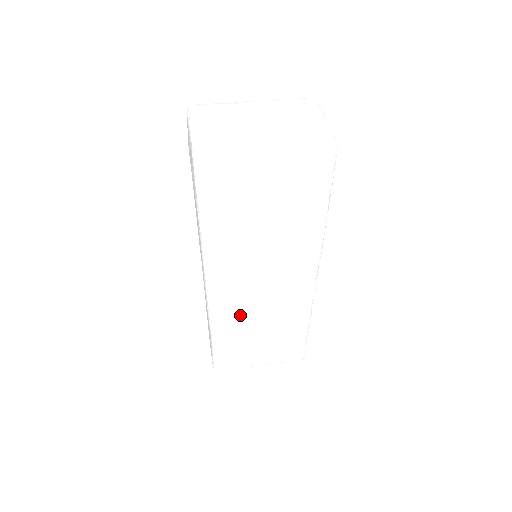
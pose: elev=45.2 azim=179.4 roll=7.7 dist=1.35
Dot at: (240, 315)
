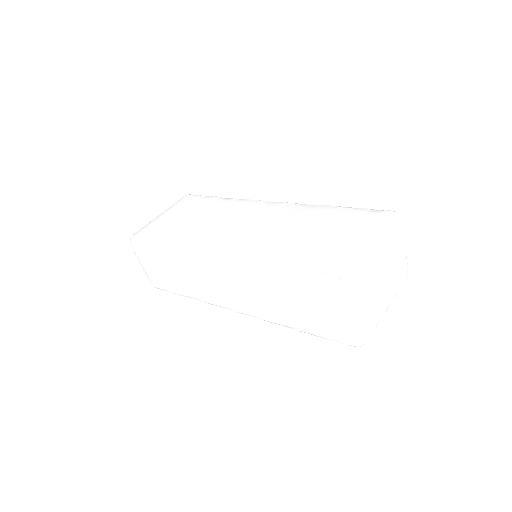
Dot at: occluded
